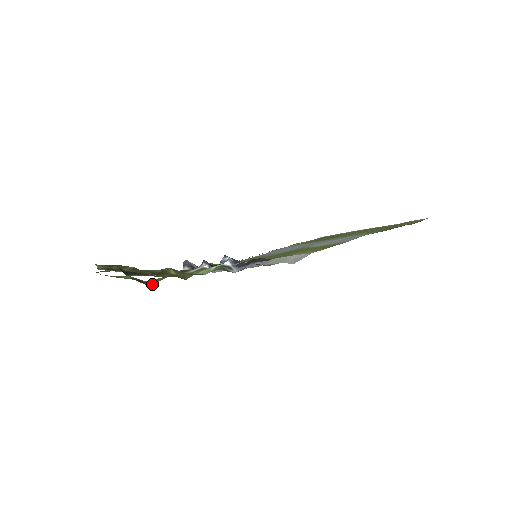
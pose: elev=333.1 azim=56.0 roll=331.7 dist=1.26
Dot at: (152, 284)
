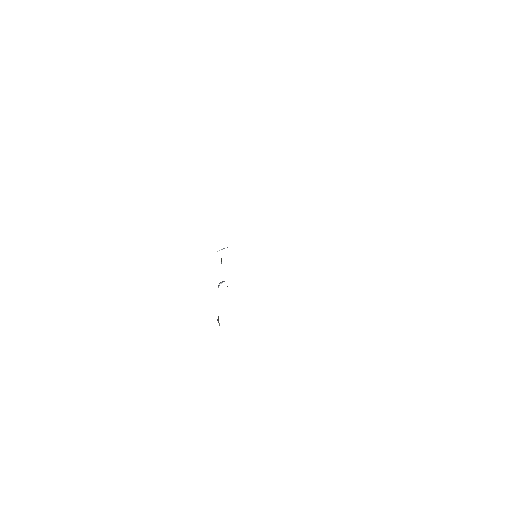
Dot at: occluded
